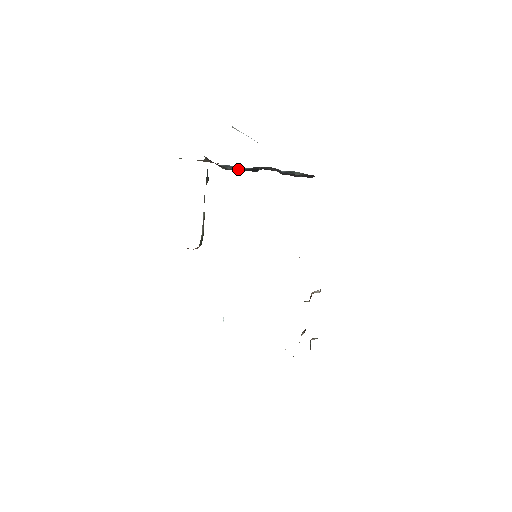
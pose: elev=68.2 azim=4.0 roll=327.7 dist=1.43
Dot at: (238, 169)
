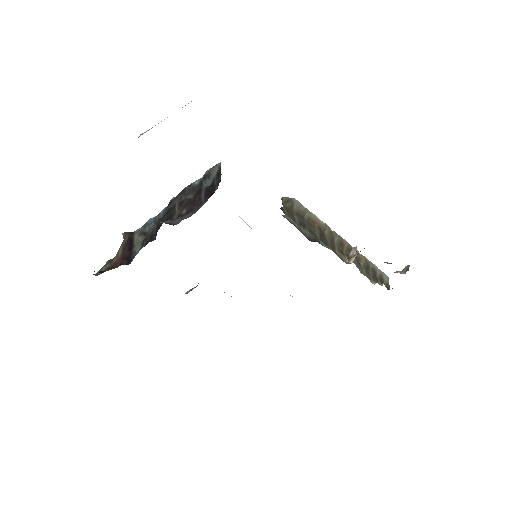
Dot at: (152, 228)
